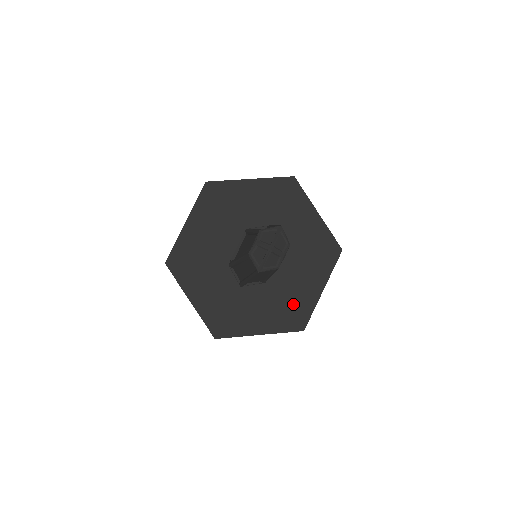
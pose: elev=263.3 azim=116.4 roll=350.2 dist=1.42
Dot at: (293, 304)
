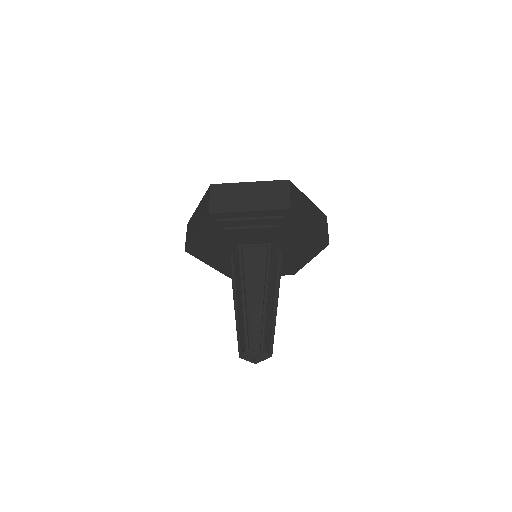
Dot at: occluded
